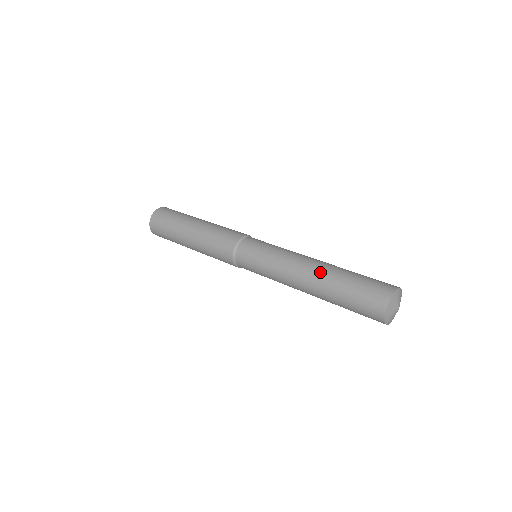
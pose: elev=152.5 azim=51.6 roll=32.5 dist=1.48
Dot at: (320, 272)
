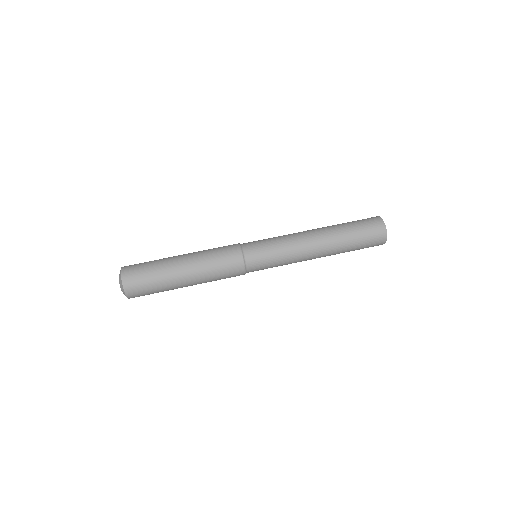
Dot at: (327, 234)
